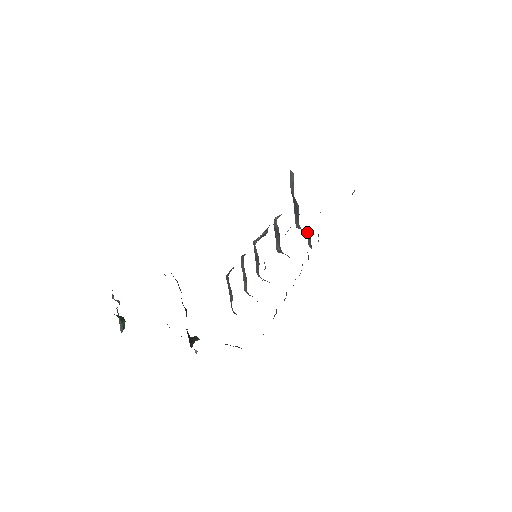
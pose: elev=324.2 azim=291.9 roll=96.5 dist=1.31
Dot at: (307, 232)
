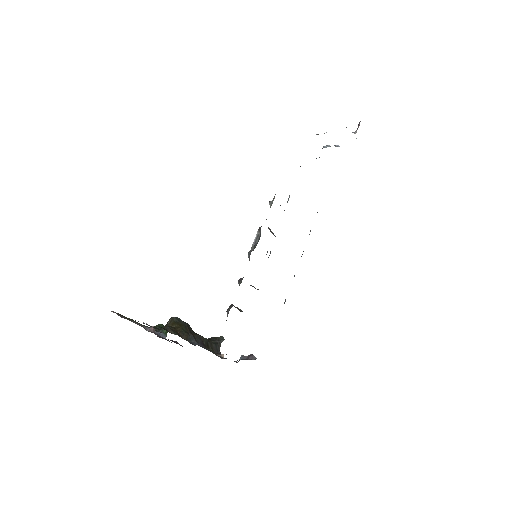
Dot at: occluded
